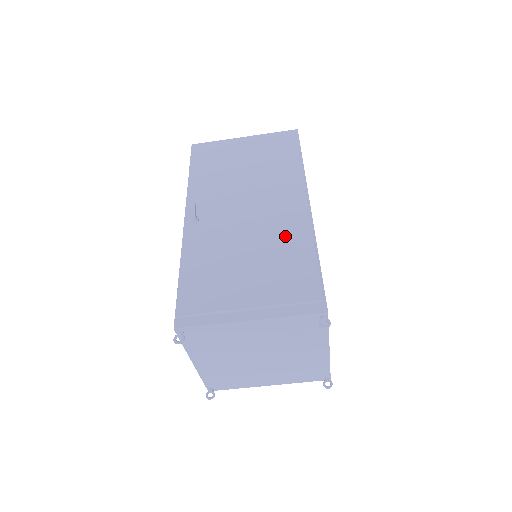
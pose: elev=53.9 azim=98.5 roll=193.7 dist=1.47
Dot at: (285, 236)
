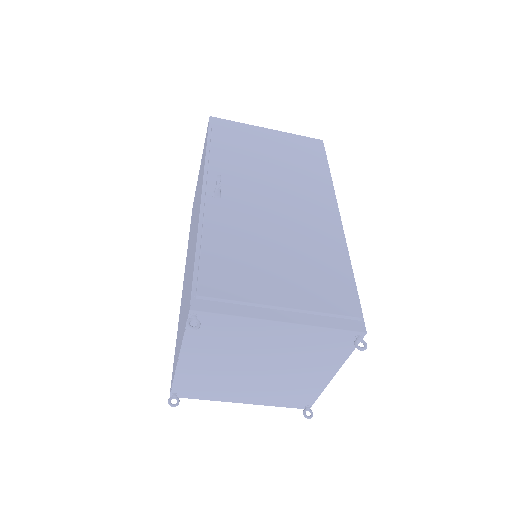
Dot at: (319, 241)
